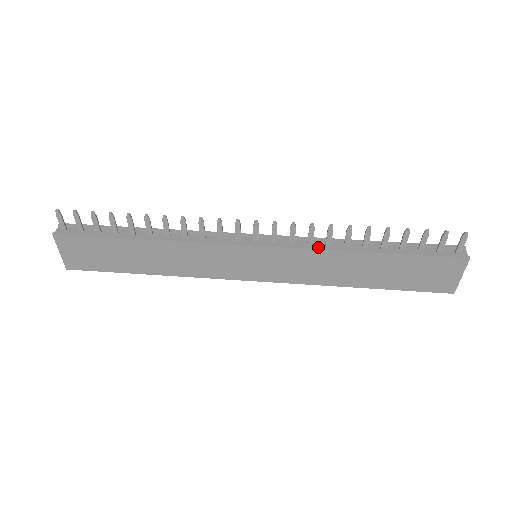
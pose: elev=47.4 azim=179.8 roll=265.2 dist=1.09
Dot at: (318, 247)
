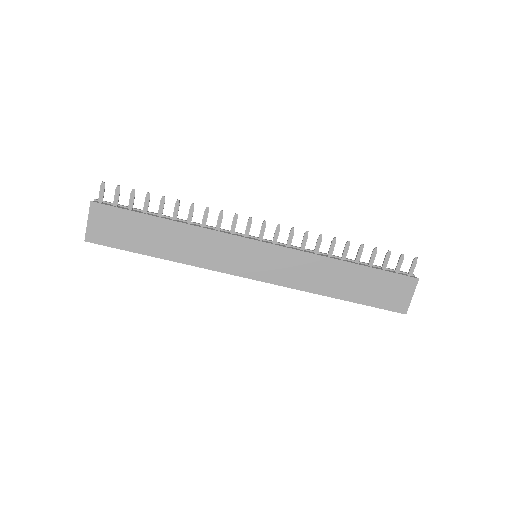
Dot at: (309, 252)
